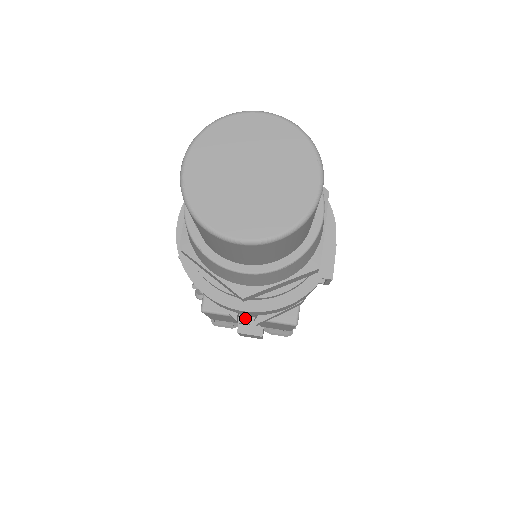
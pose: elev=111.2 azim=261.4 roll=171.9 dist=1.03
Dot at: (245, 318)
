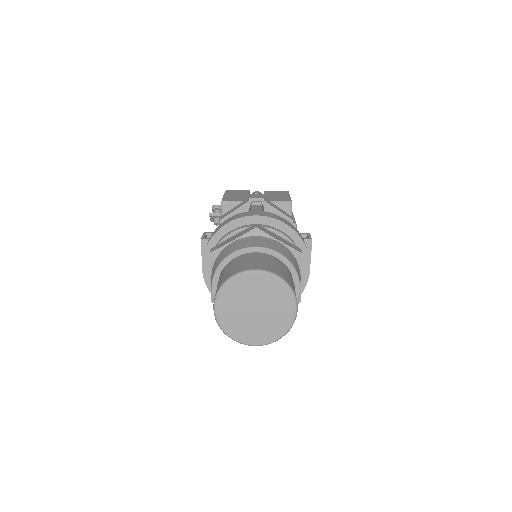
Dot at: occluded
